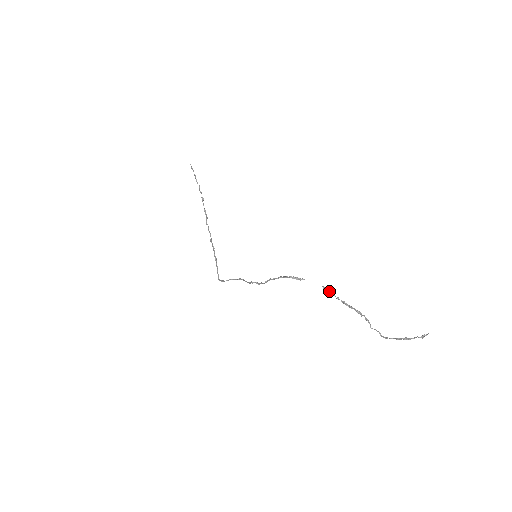
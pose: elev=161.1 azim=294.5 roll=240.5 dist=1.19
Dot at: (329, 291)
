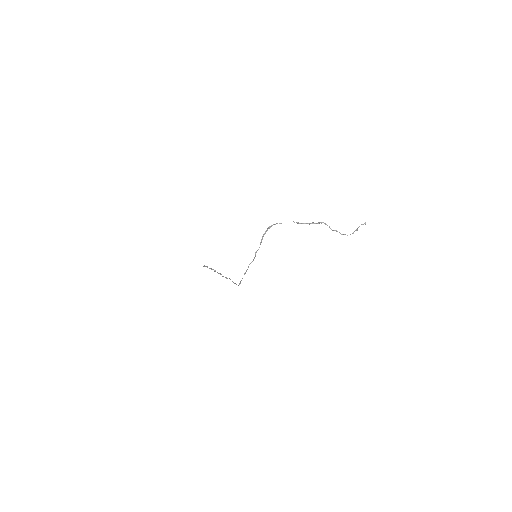
Dot at: (298, 223)
